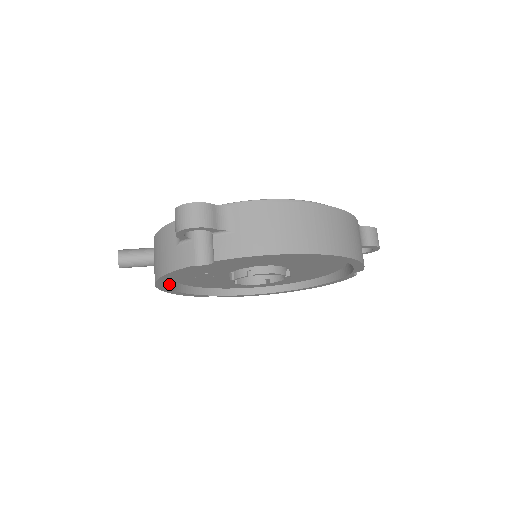
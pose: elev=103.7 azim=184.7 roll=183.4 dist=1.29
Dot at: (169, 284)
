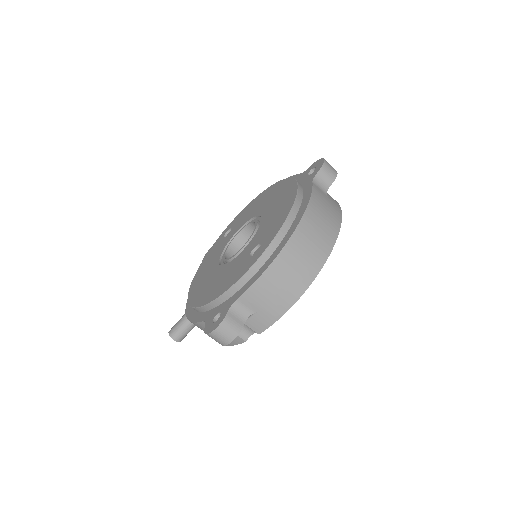
Dot at: occluded
